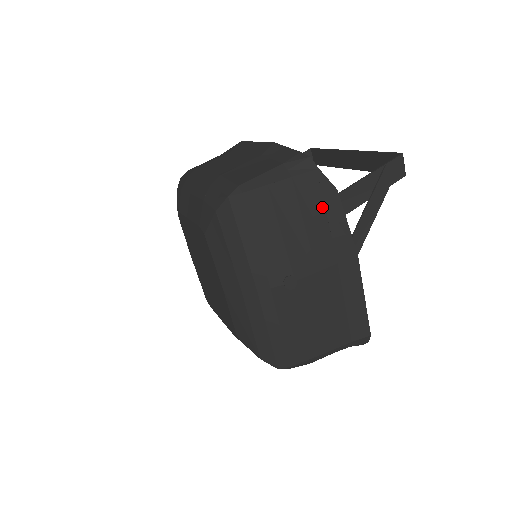
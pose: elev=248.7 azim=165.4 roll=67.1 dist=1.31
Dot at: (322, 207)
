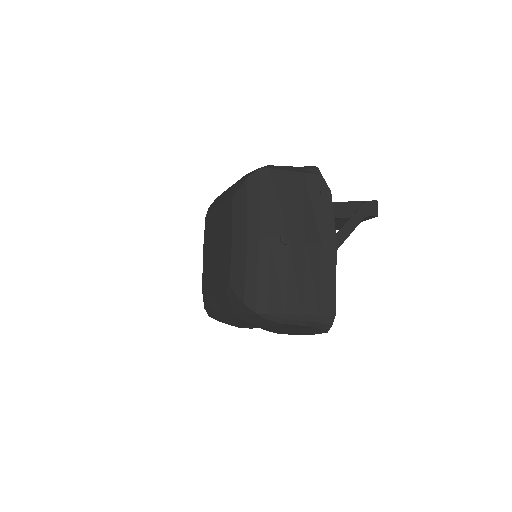
Dot at: (319, 199)
